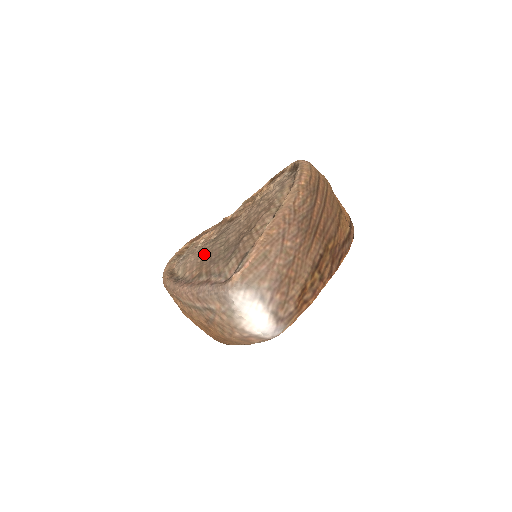
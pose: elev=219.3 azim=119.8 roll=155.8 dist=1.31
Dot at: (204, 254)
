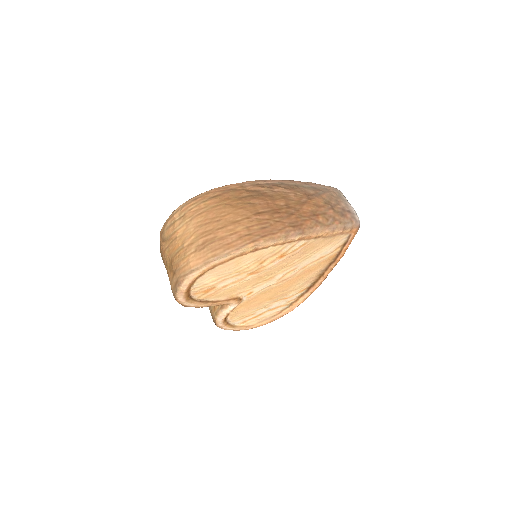
Dot at: occluded
